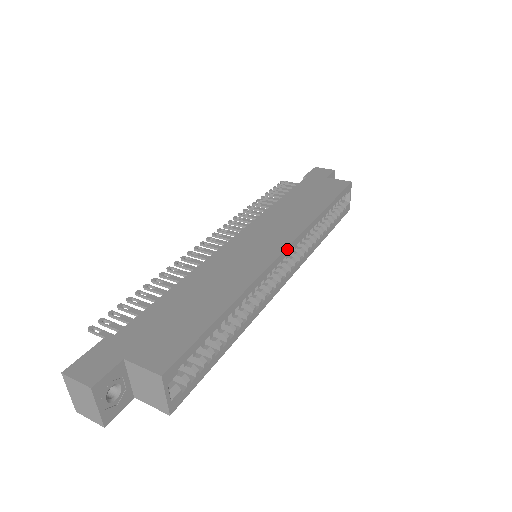
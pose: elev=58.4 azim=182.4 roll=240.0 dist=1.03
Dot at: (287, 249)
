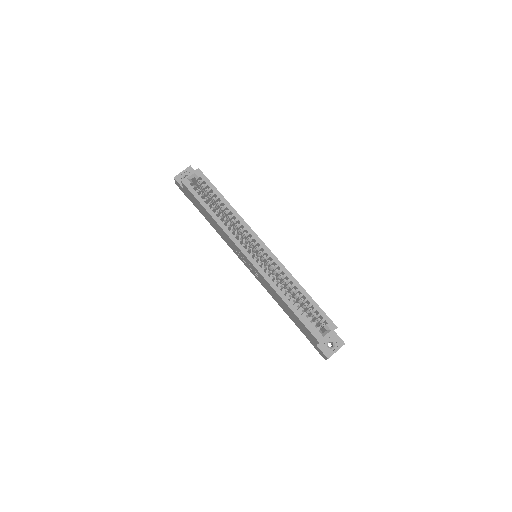
Dot at: (265, 245)
